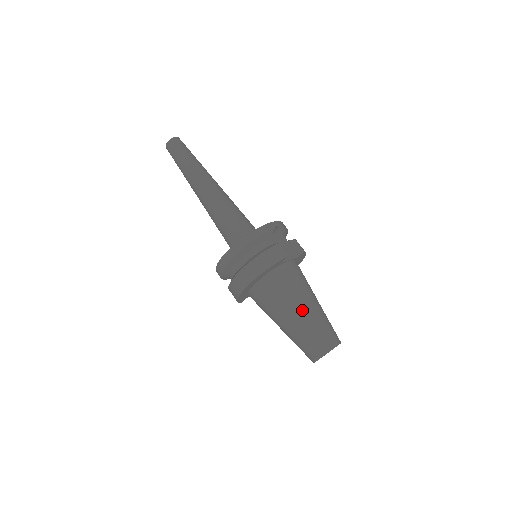
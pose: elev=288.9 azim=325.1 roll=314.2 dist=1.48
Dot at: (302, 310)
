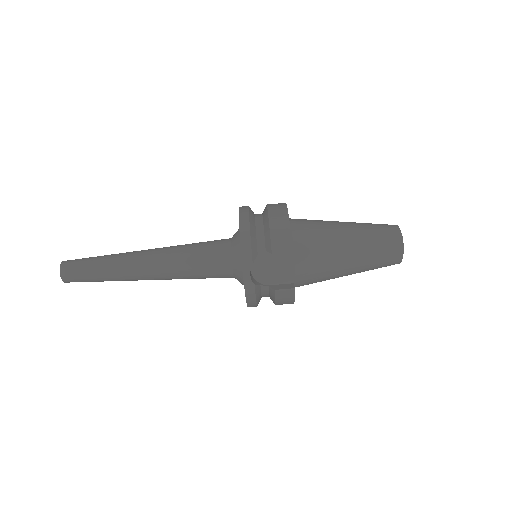
Dot at: (349, 273)
